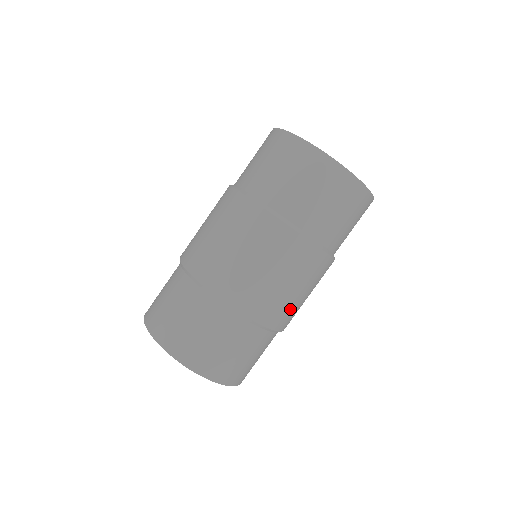
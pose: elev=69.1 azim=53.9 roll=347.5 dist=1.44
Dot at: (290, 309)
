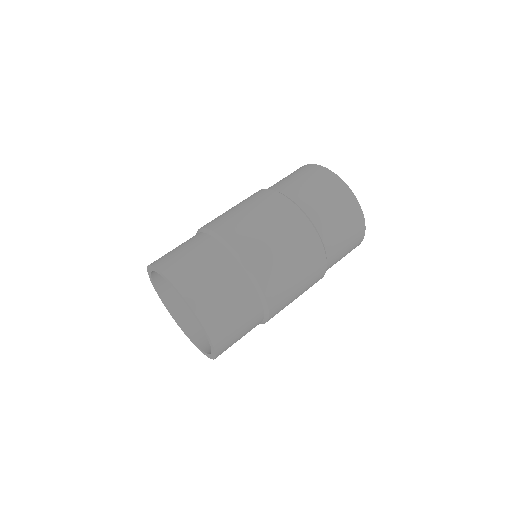
Dot at: (286, 301)
